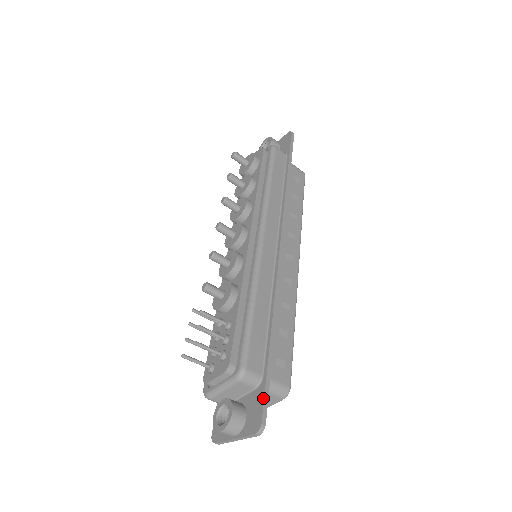
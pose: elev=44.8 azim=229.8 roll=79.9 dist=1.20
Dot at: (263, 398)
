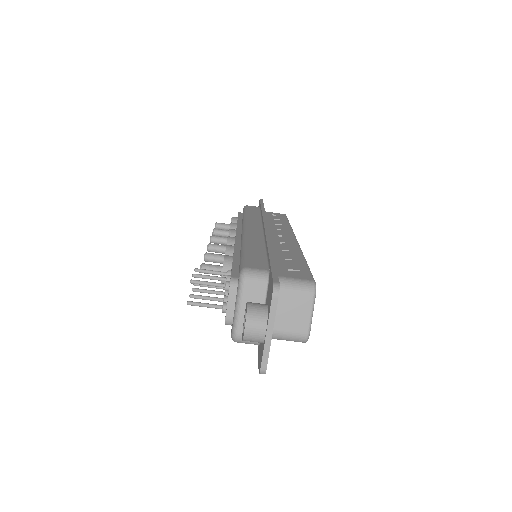
Dot at: (271, 274)
